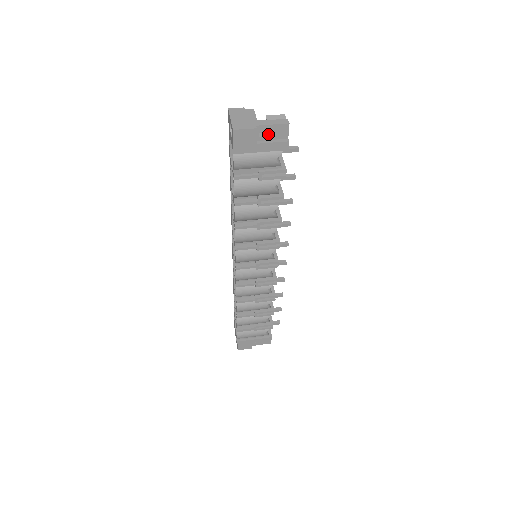
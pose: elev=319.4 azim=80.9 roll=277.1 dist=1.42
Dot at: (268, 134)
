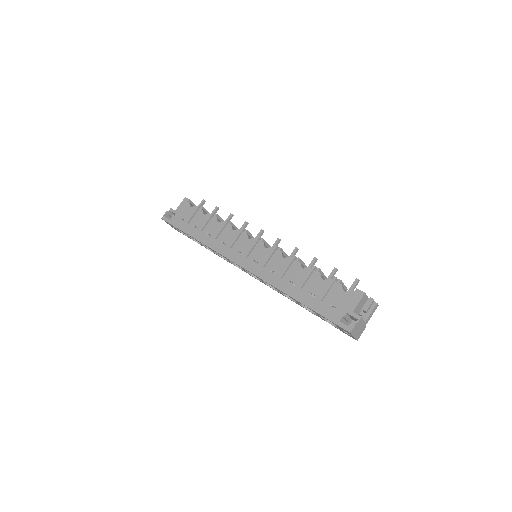
Dot at: occluded
